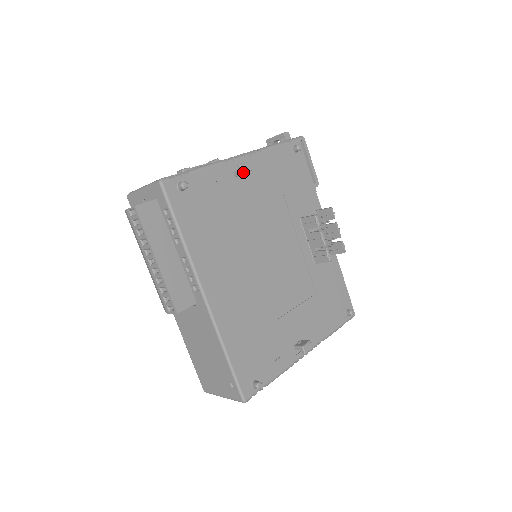
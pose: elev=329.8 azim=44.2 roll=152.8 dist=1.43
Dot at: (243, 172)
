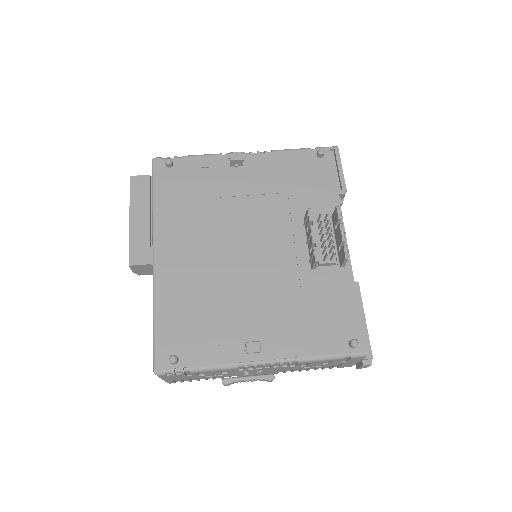
Dot at: (231, 159)
